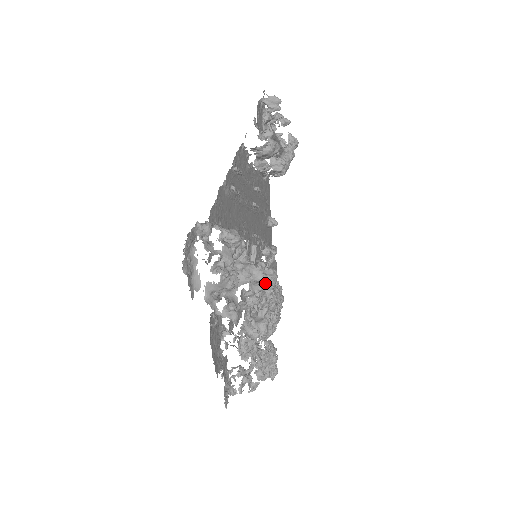
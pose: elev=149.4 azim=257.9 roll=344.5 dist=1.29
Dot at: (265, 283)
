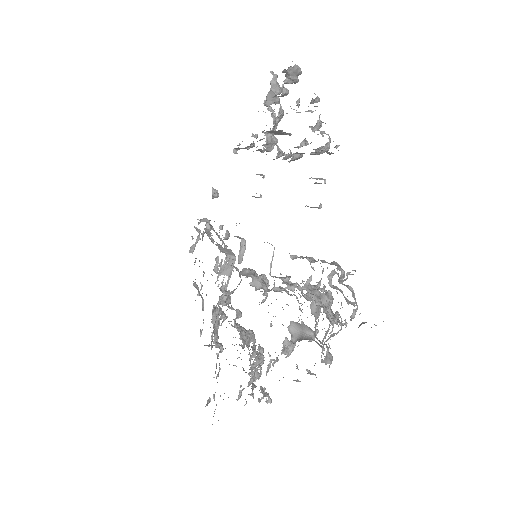
Dot at: occluded
